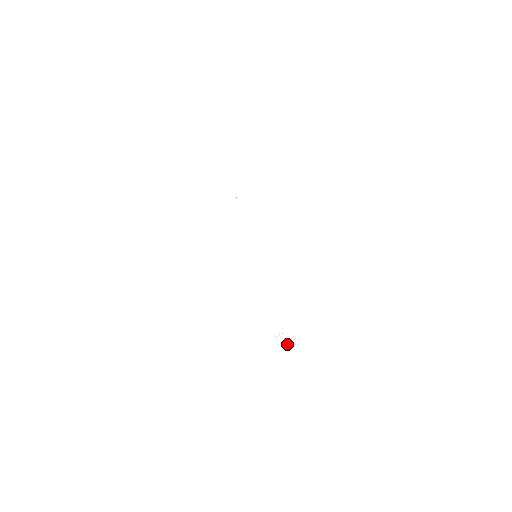
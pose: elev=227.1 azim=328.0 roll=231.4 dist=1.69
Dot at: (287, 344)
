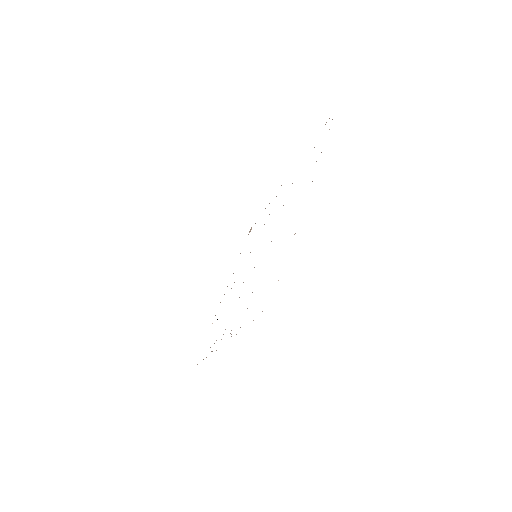
Dot at: occluded
